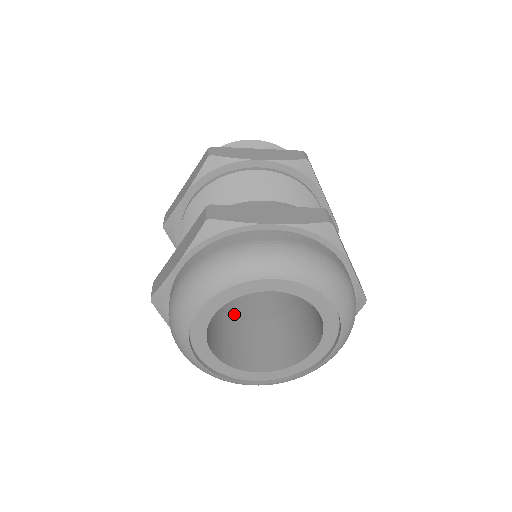
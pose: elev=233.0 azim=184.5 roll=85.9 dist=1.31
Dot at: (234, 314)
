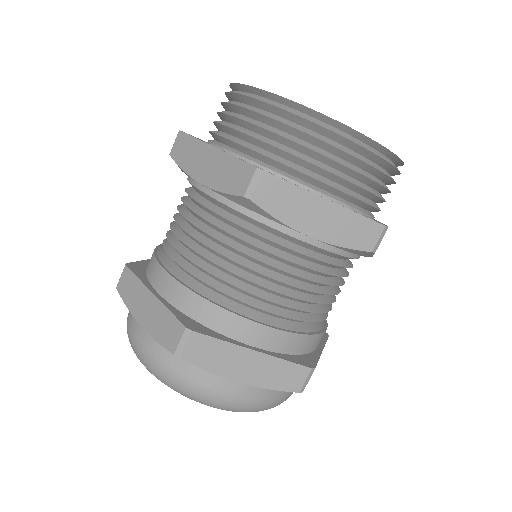
Dot at: occluded
